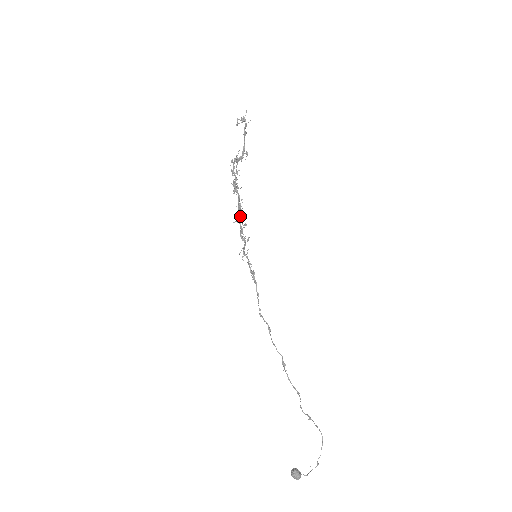
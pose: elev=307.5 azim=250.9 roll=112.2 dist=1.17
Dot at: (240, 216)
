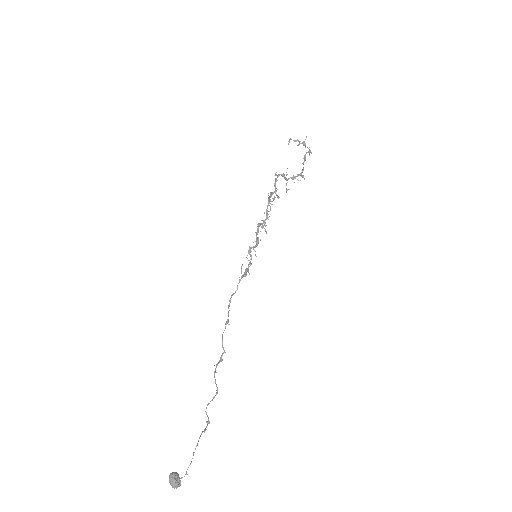
Dot at: (264, 221)
